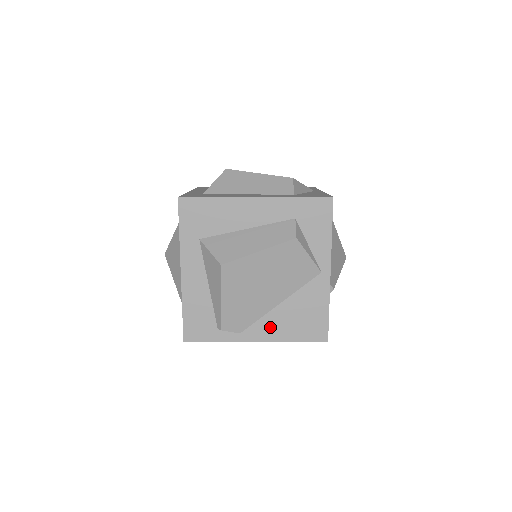
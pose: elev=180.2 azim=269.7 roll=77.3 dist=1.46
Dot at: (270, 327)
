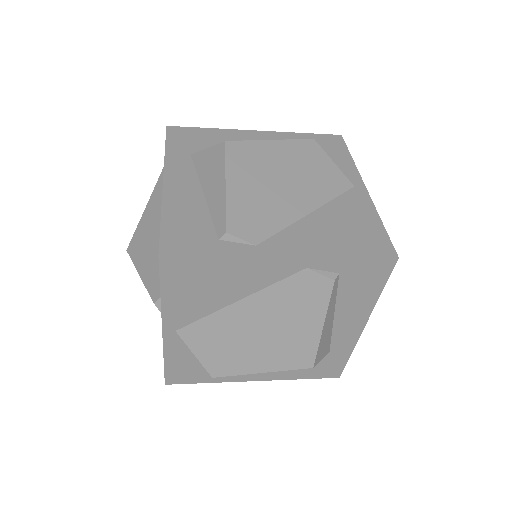
Dot at: (302, 239)
